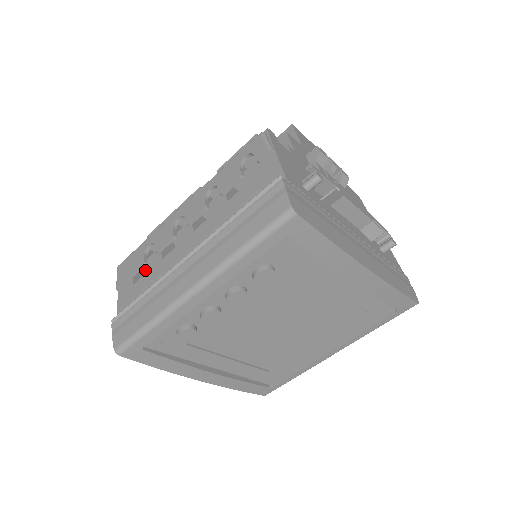
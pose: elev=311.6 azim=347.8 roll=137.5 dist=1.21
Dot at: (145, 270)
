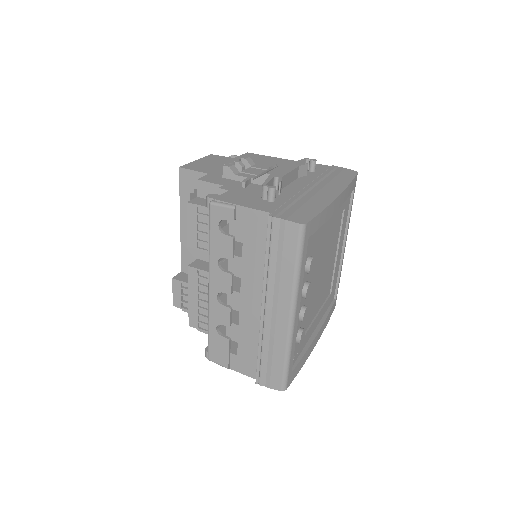
Dot at: occluded
